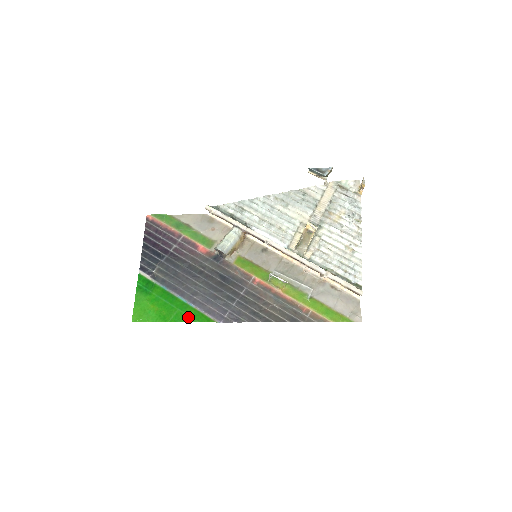
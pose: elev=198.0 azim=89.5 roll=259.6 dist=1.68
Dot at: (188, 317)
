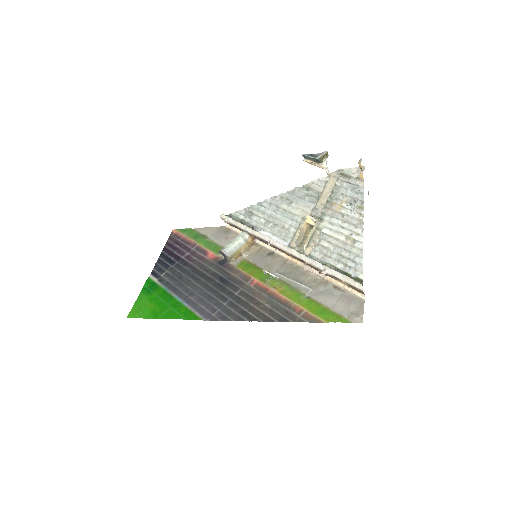
Dot at: (178, 314)
